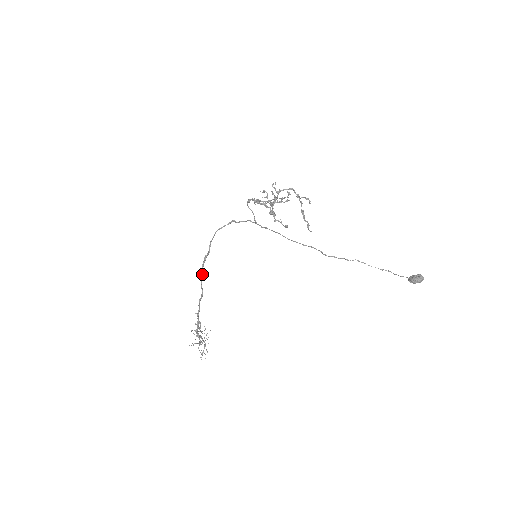
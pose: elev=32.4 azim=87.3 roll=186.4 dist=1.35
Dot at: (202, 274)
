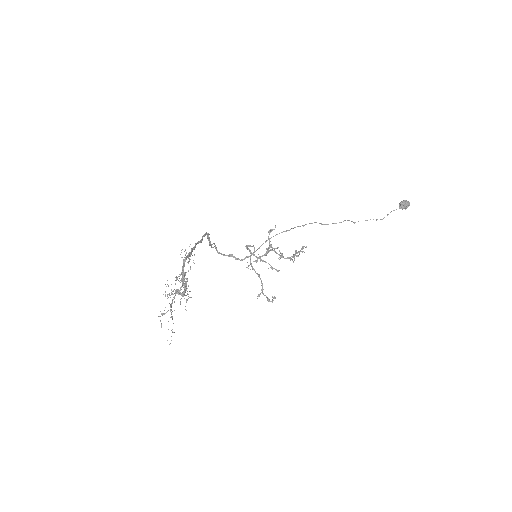
Dot at: (205, 234)
